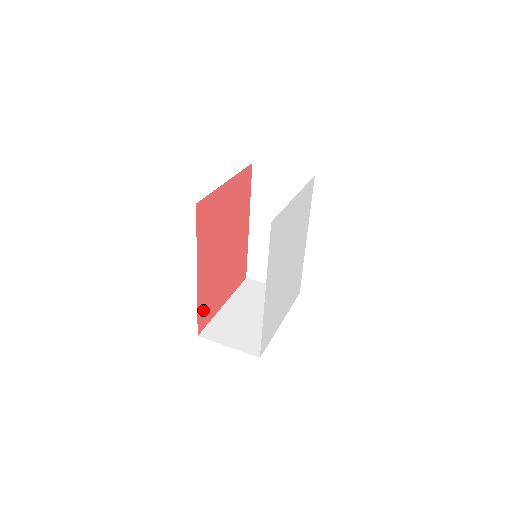
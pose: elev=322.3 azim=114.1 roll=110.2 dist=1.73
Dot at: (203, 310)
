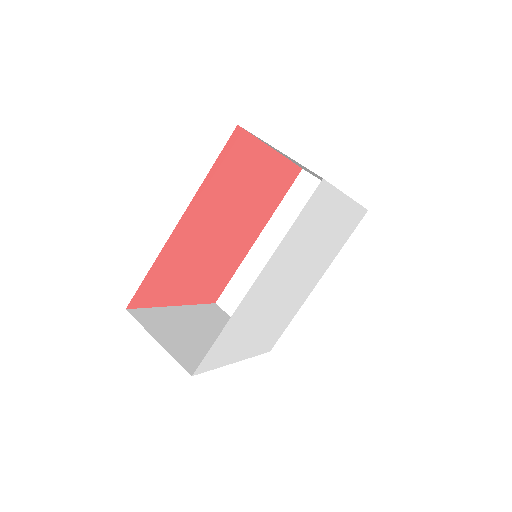
Dot at: (154, 280)
